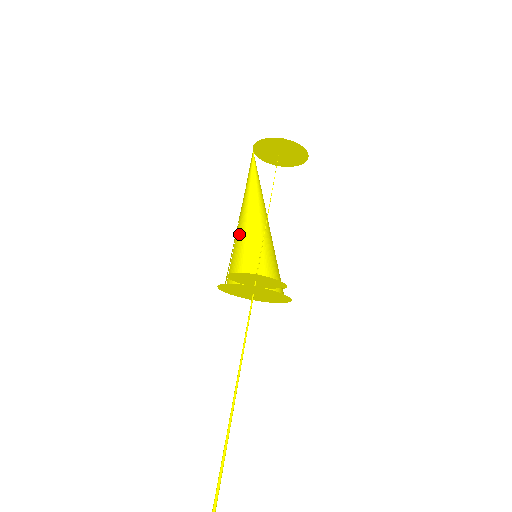
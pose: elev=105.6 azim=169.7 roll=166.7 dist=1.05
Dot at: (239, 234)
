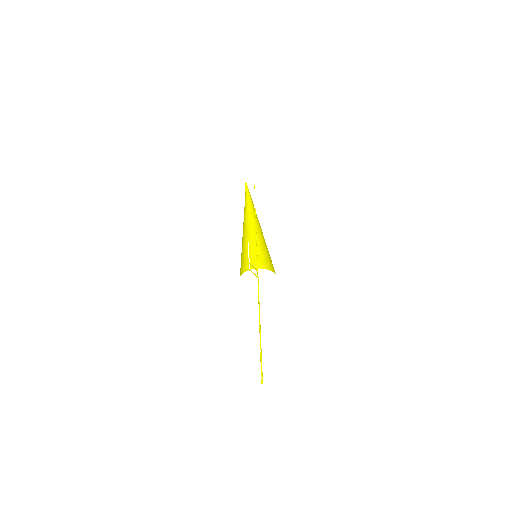
Dot at: (252, 236)
